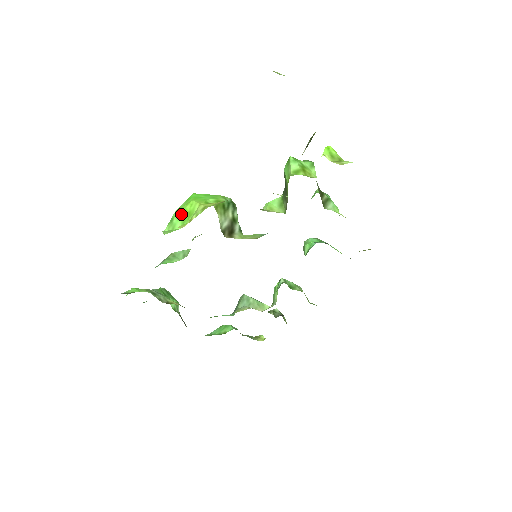
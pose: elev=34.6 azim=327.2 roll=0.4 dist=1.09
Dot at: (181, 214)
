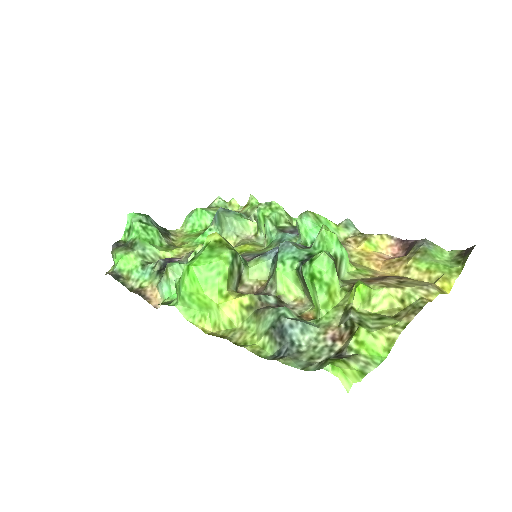
Dot at: (194, 300)
